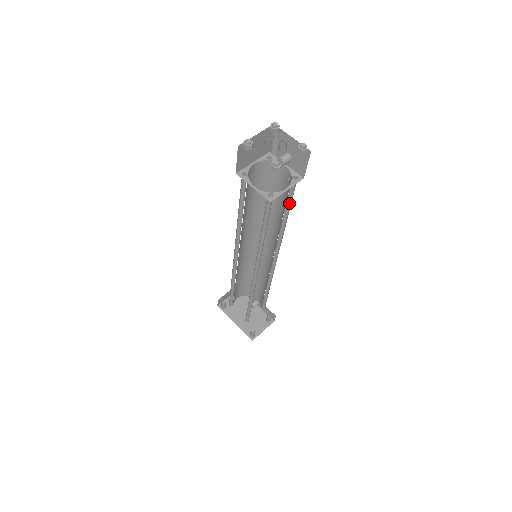
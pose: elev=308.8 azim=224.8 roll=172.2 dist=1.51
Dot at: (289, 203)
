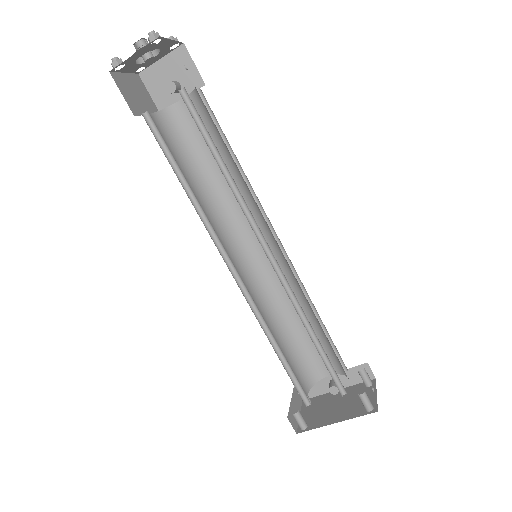
Dot at: (221, 136)
